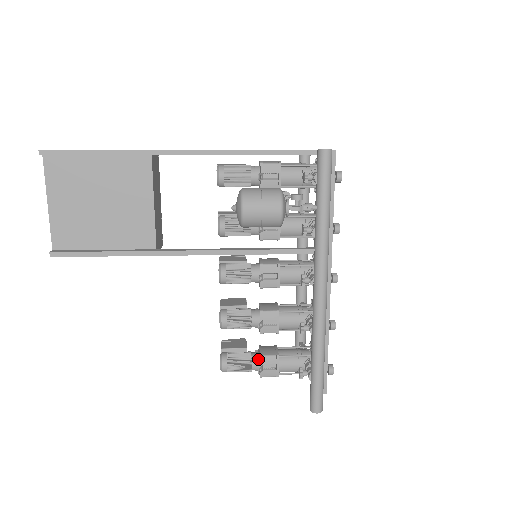
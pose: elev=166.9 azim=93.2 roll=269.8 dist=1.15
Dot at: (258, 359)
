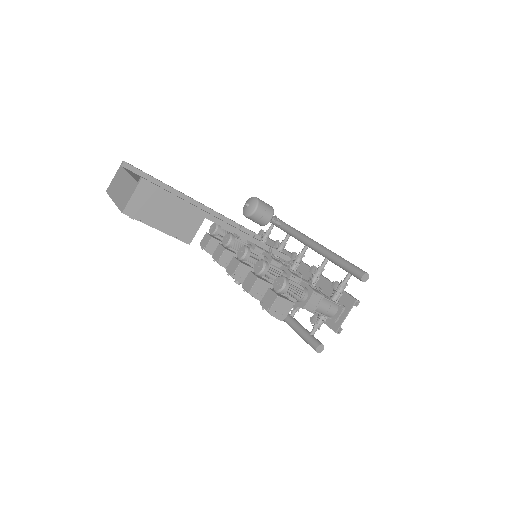
Dot at: occluded
